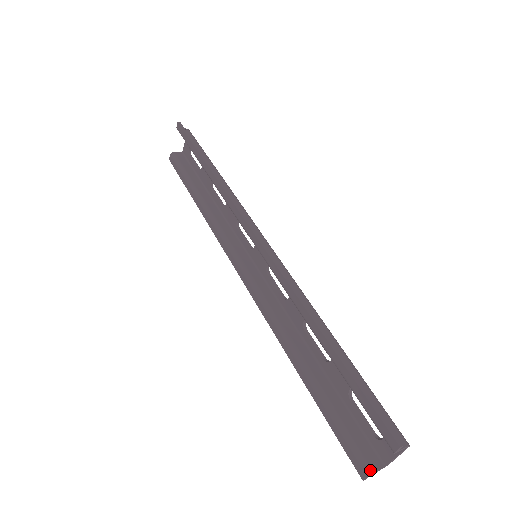
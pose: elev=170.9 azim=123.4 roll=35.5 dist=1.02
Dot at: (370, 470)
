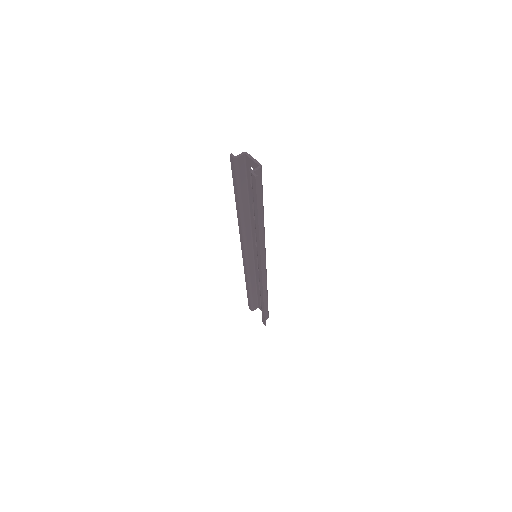
Dot at: occluded
